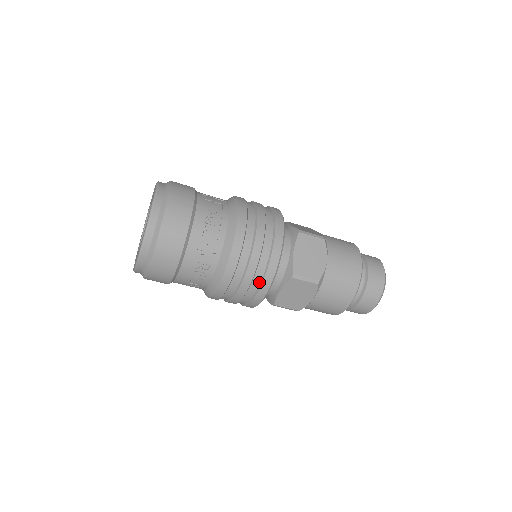
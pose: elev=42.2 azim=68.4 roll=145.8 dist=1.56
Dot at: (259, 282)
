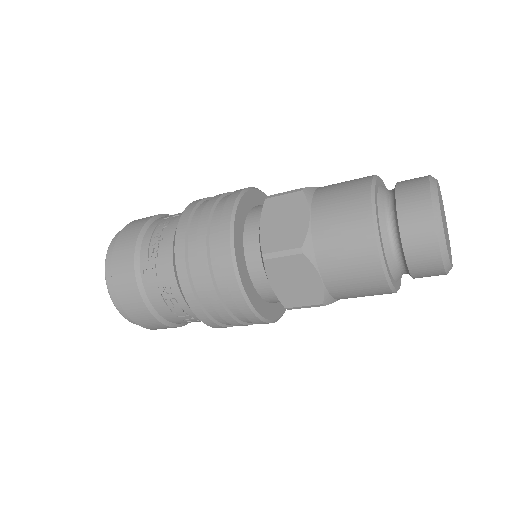
Dot at: (225, 283)
